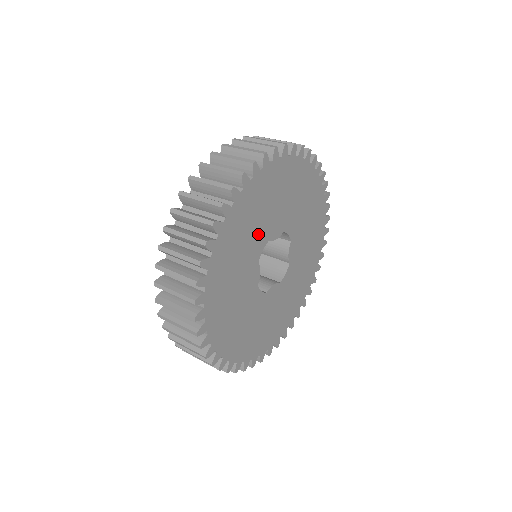
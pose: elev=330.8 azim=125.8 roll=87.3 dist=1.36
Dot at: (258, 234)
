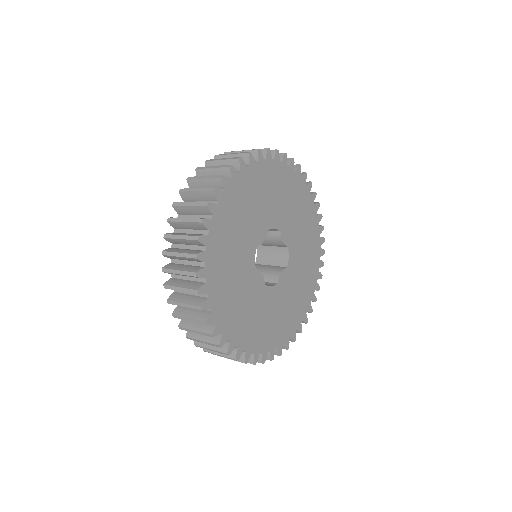
Dot at: (243, 250)
